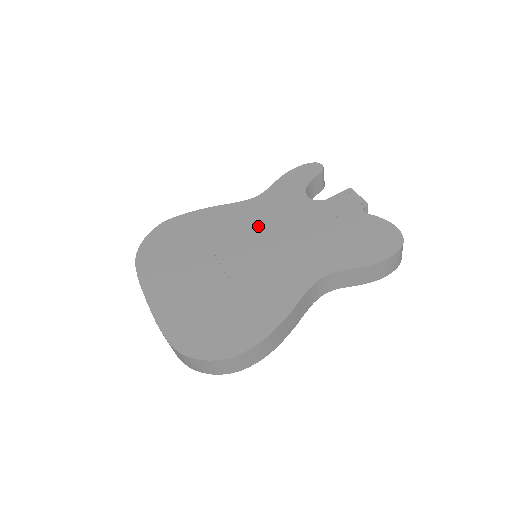
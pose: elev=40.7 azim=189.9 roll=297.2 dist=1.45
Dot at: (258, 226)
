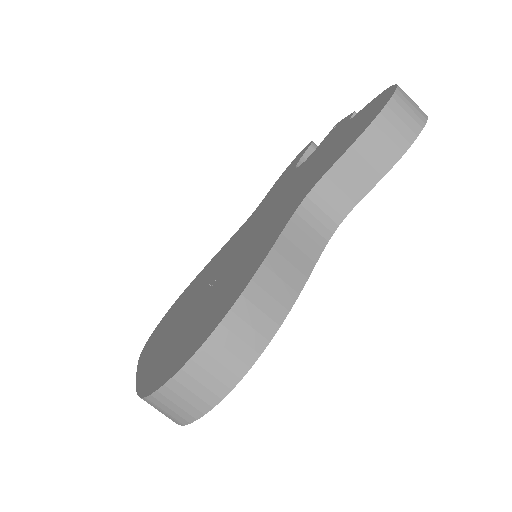
Dot at: (249, 228)
